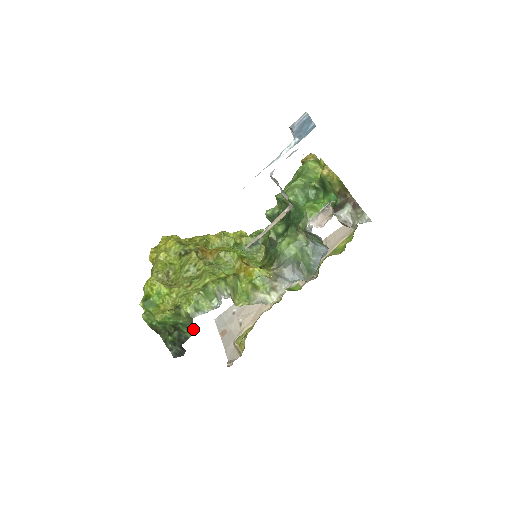
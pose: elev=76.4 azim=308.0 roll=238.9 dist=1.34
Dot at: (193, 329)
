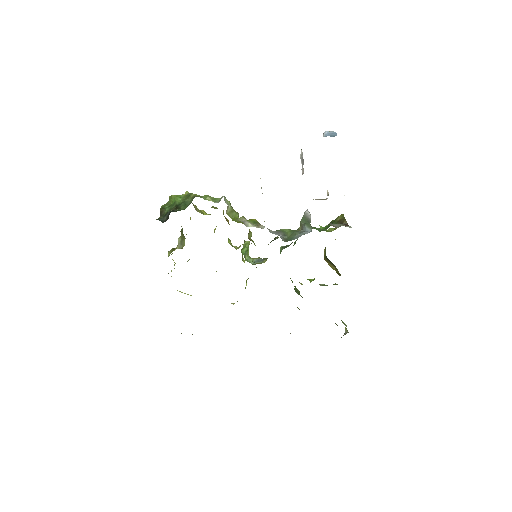
Dot at: occluded
